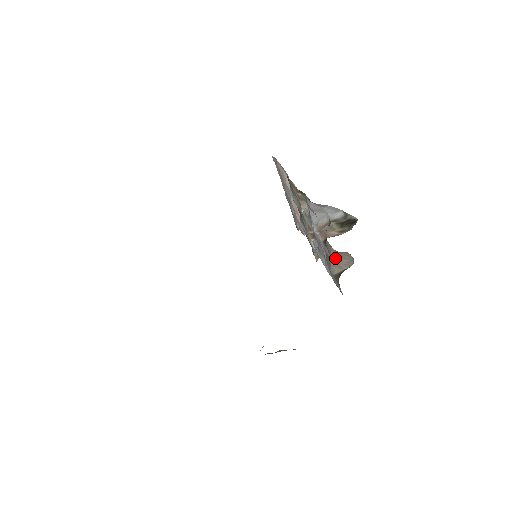
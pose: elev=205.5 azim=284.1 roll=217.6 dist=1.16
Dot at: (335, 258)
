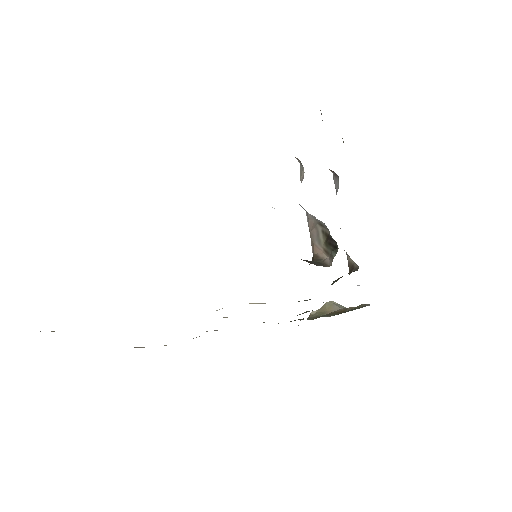
Dot at: occluded
